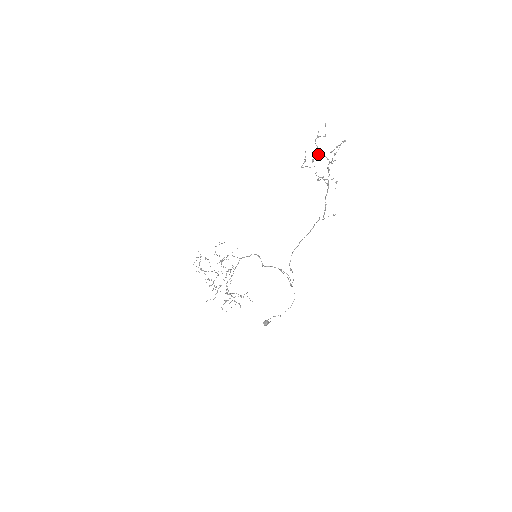
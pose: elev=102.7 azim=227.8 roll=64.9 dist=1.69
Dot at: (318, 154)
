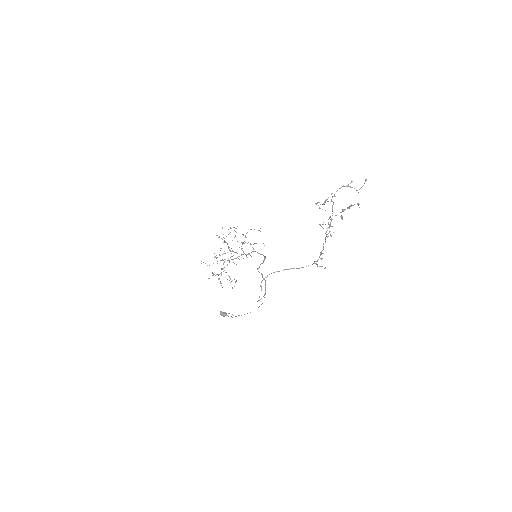
Dot at: occluded
